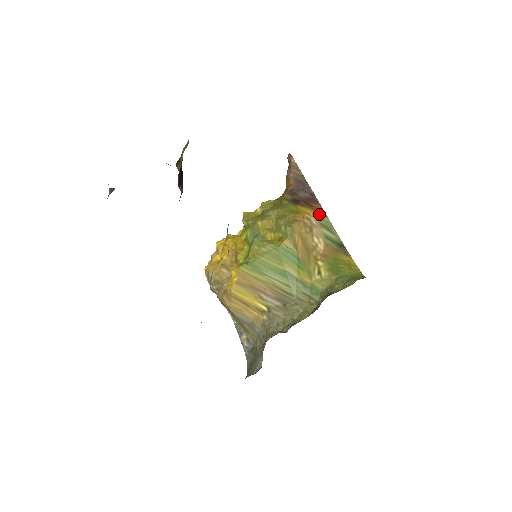
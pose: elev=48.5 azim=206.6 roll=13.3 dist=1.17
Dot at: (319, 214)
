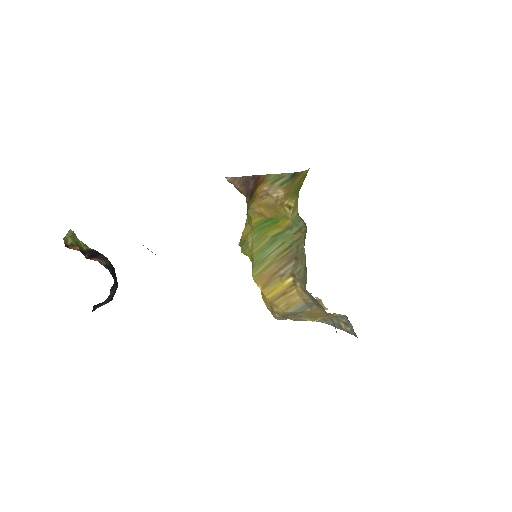
Dot at: (266, 181)
